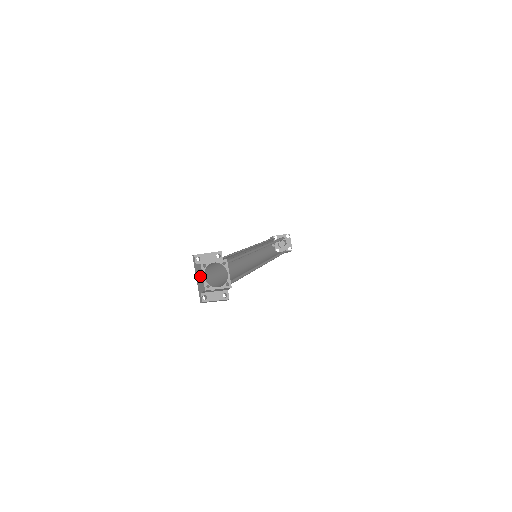
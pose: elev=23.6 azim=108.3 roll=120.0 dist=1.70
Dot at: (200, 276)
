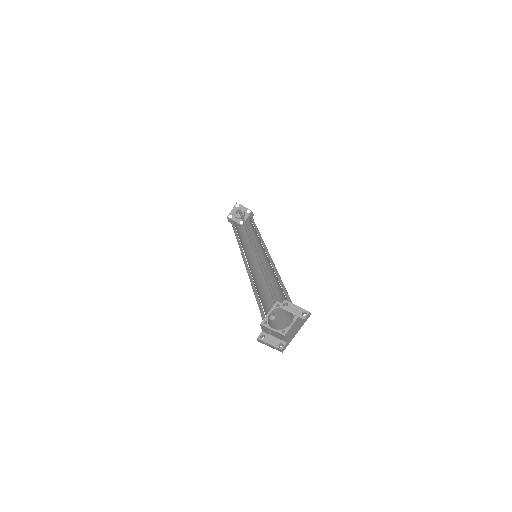
Dot at: (272, 316)
